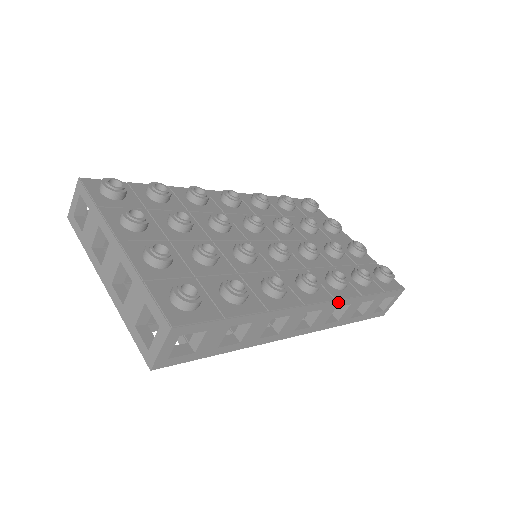
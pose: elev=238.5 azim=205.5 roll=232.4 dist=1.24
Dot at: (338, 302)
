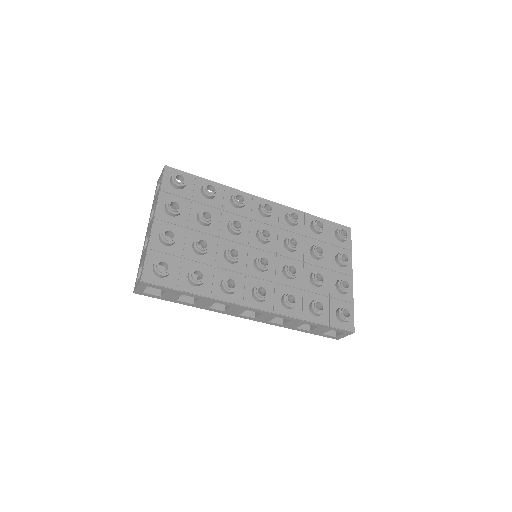
Dot at: (276, 315)
